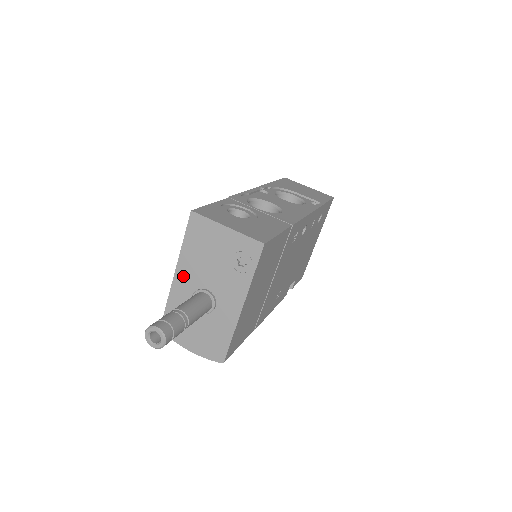
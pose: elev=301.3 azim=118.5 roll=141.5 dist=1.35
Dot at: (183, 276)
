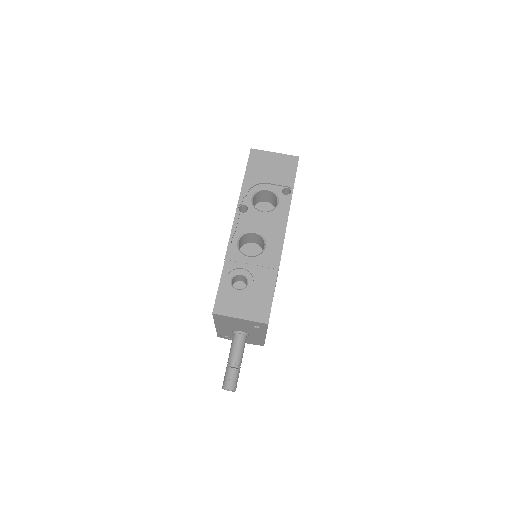
Dot at: (221, 327)
